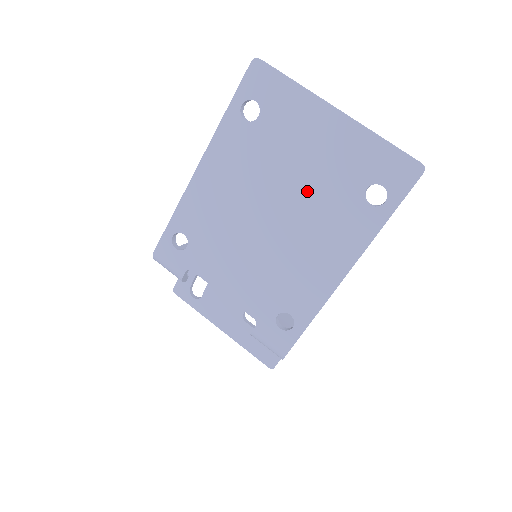
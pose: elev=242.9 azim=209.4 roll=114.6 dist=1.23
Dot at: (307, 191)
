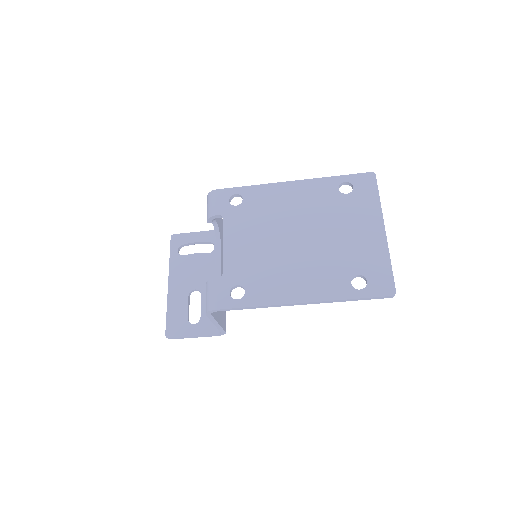
Dot at: (329, 246)
